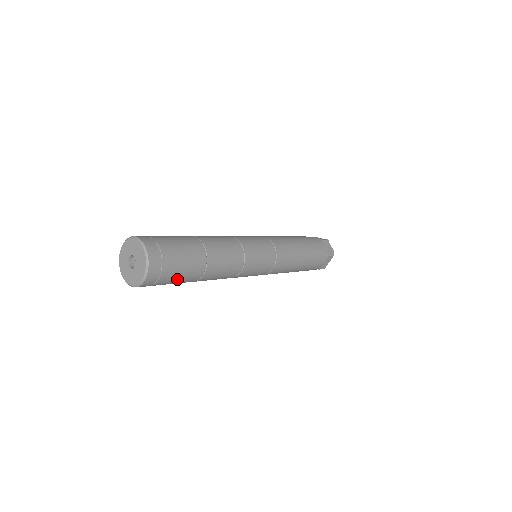
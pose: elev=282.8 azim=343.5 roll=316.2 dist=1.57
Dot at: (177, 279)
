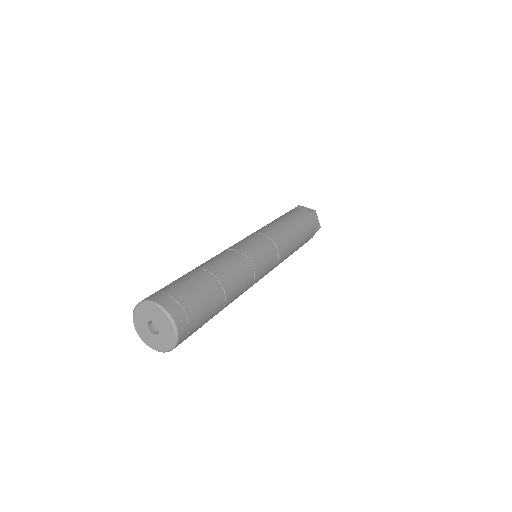
Dot at: occluded
